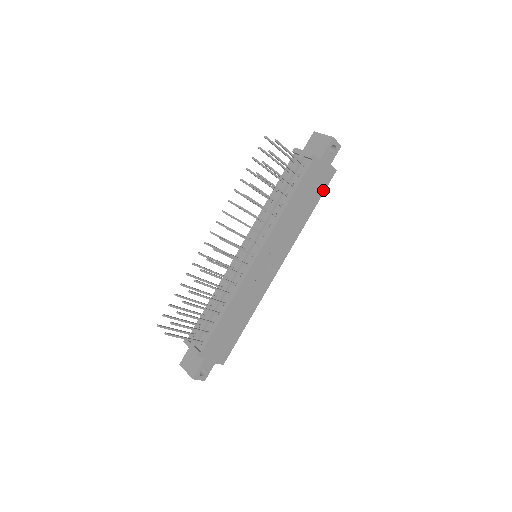
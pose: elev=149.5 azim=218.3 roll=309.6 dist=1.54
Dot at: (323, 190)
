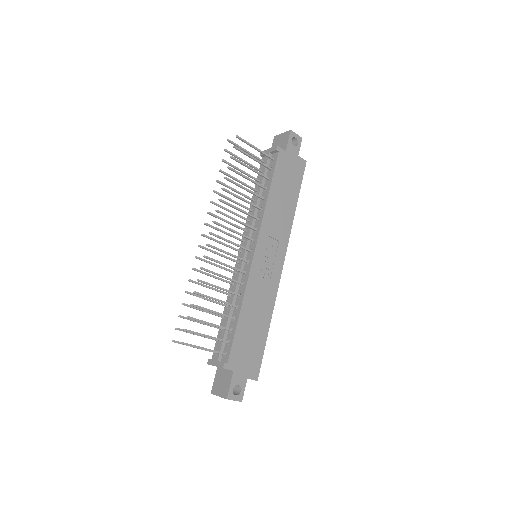
Dot at: (300, 181)
